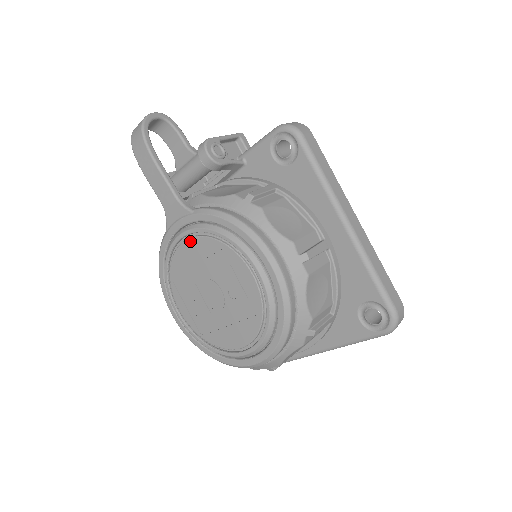
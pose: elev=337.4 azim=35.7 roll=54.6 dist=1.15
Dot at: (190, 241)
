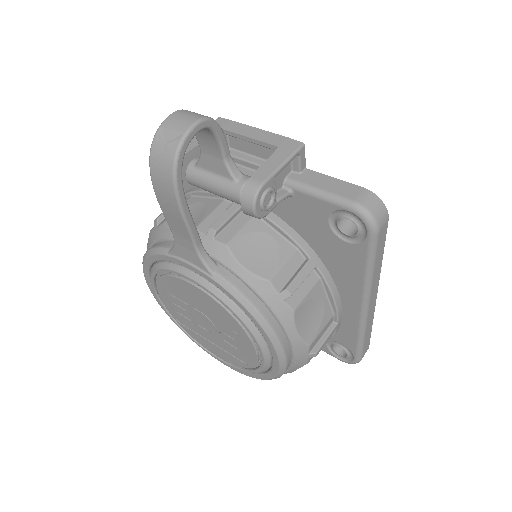
Dot at: (198, 290)
